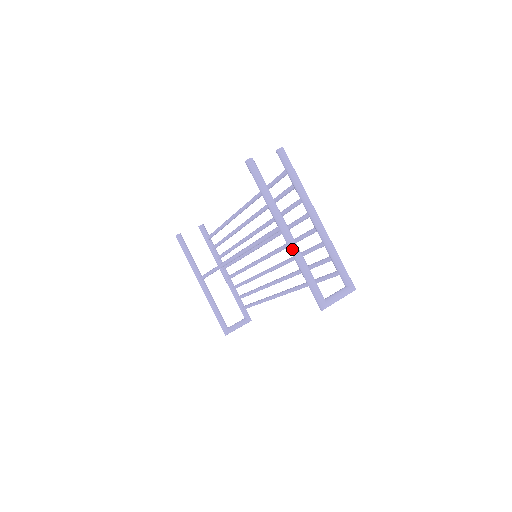
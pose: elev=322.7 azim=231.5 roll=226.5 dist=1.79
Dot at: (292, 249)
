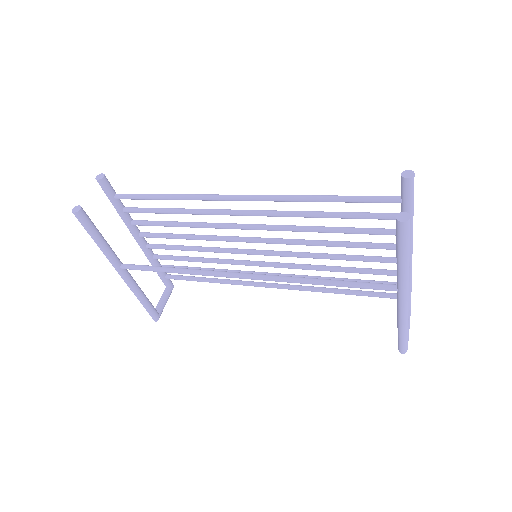
Dot at: (405, 311)
